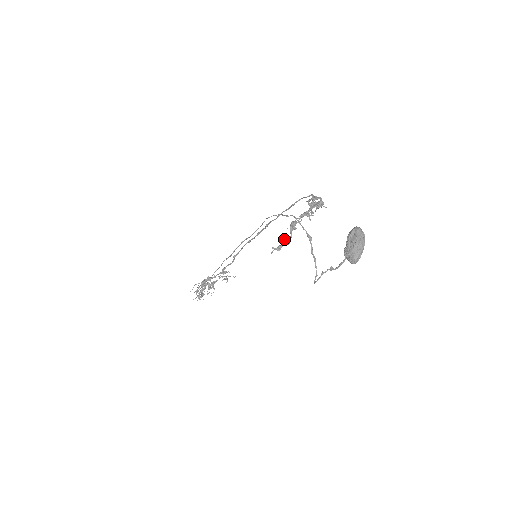
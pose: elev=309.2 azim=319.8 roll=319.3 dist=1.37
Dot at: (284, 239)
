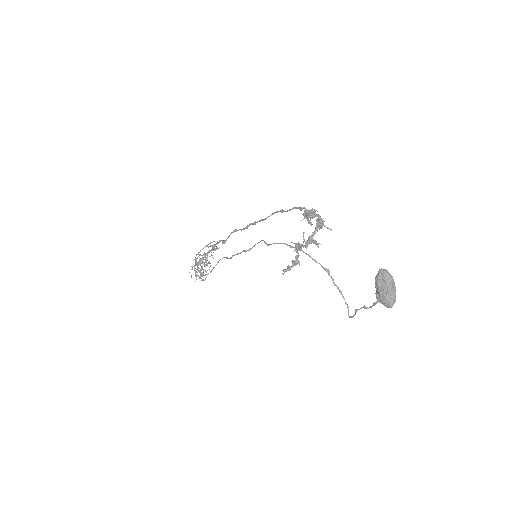
Dot at: (292, 261)
